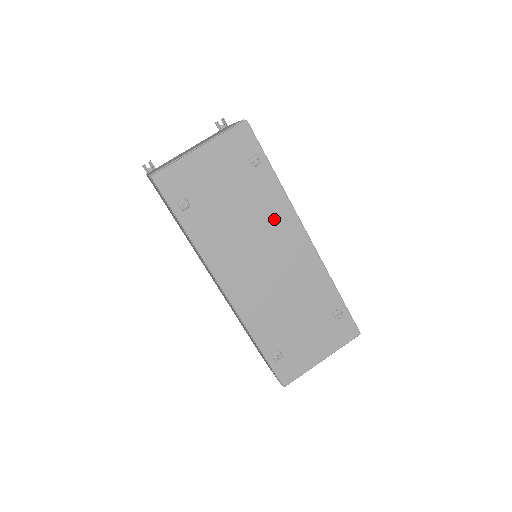
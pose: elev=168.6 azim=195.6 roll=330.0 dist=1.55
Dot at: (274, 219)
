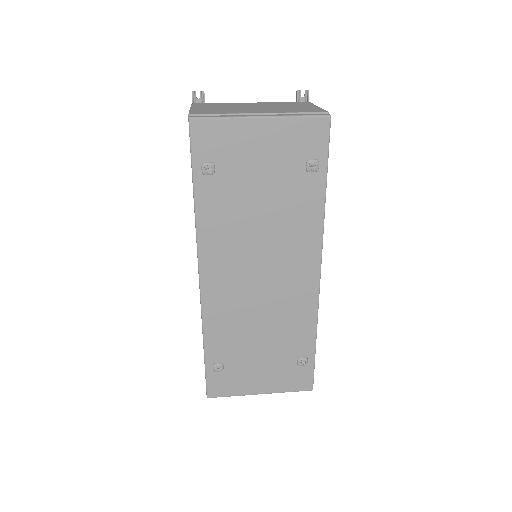
Dot at: (296, 237)
